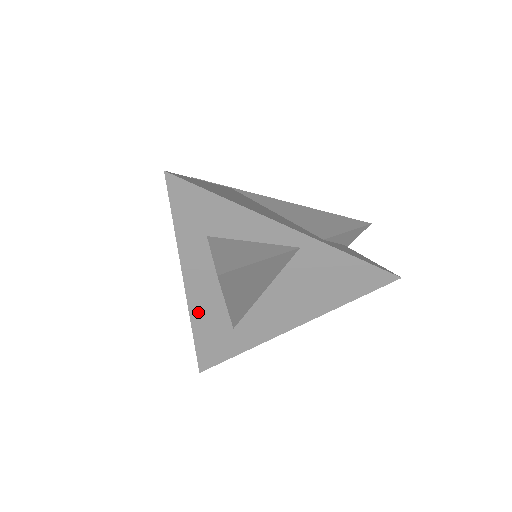
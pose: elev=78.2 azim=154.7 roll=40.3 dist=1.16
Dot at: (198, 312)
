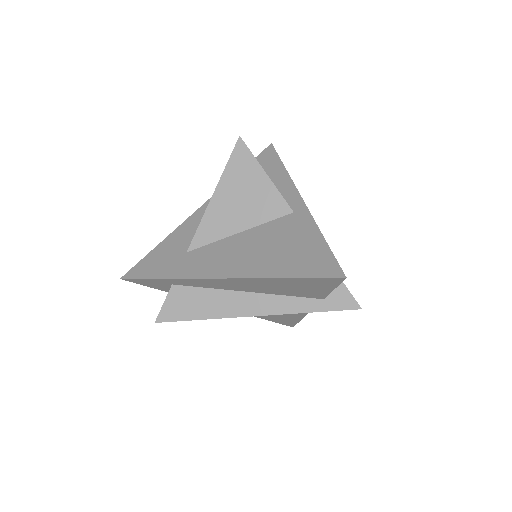
Dot at: (186, 227)
